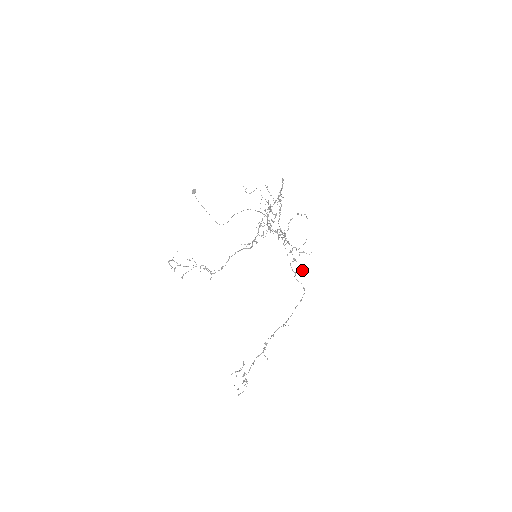
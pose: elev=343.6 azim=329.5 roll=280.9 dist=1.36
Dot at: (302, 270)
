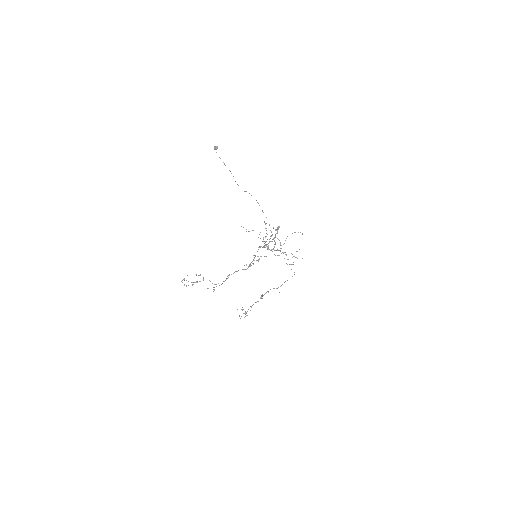
Dot at: occluded
